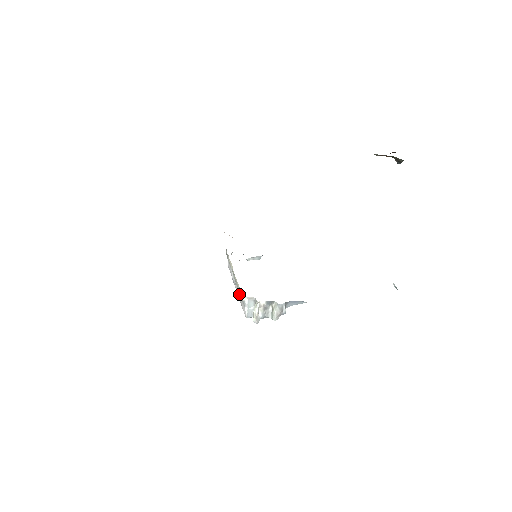
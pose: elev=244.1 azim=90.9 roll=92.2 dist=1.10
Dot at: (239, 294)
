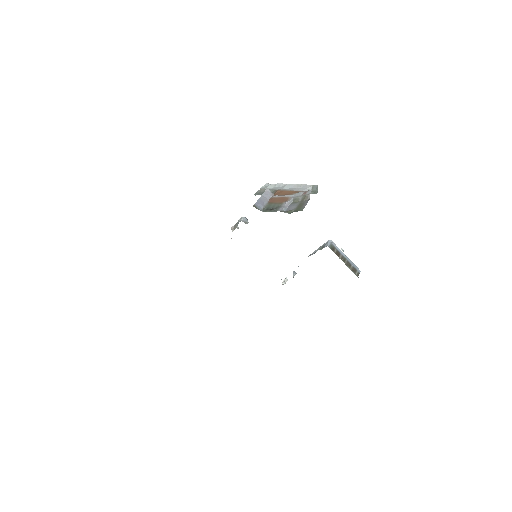
Dot at: occluded
